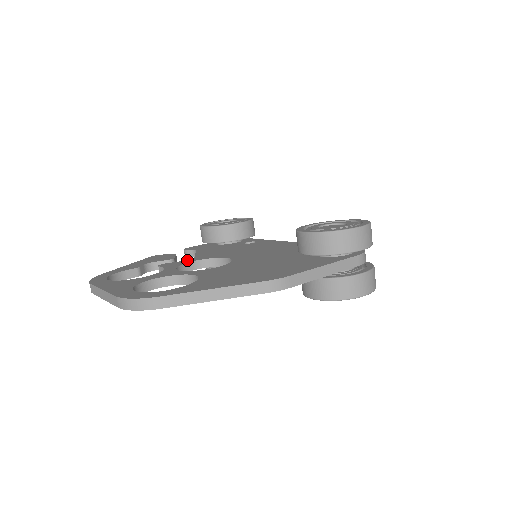
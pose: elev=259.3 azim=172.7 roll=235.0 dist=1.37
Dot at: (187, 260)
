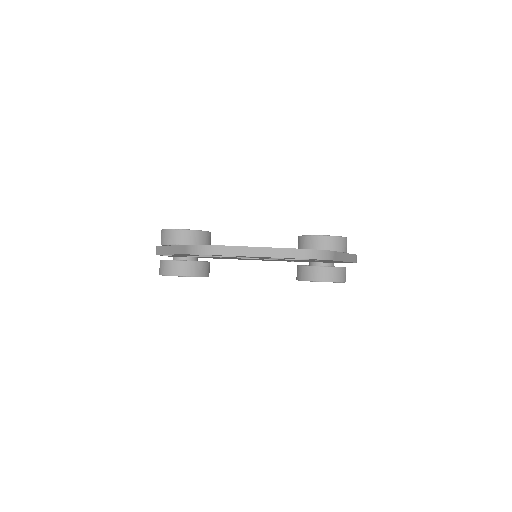
Dot at: occluded
